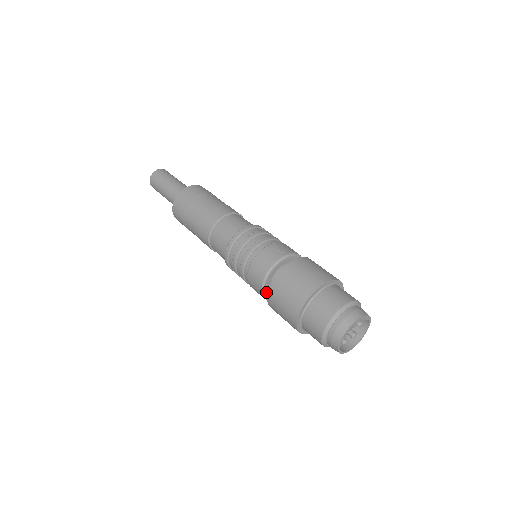
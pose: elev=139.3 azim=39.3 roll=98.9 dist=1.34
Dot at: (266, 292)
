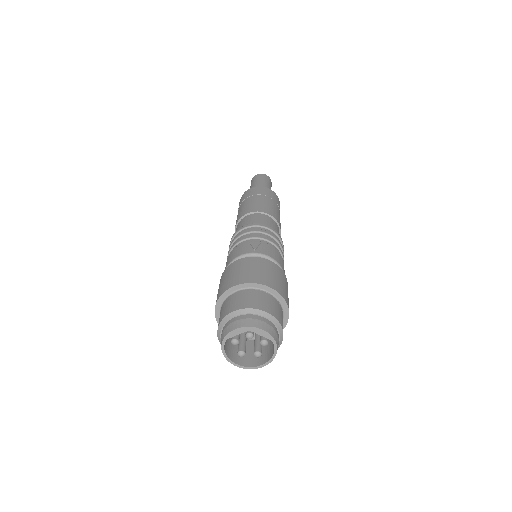
Dot at: occluded
